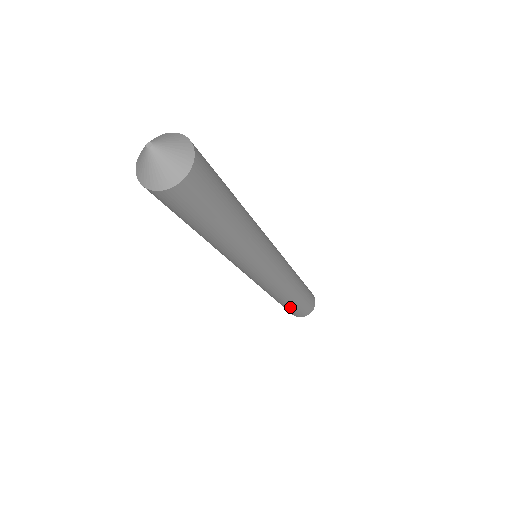
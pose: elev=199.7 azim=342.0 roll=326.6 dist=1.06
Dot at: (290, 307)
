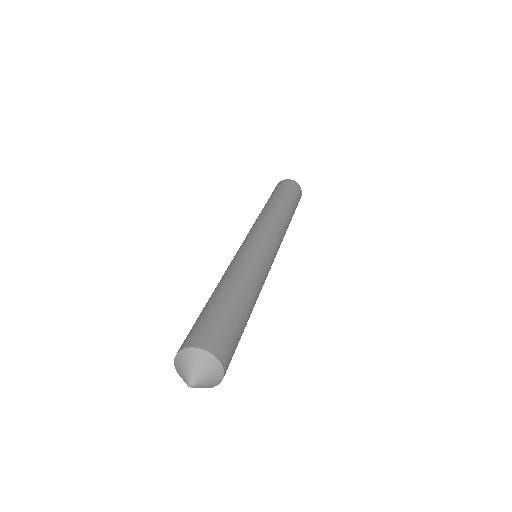
Dot at: occluded
